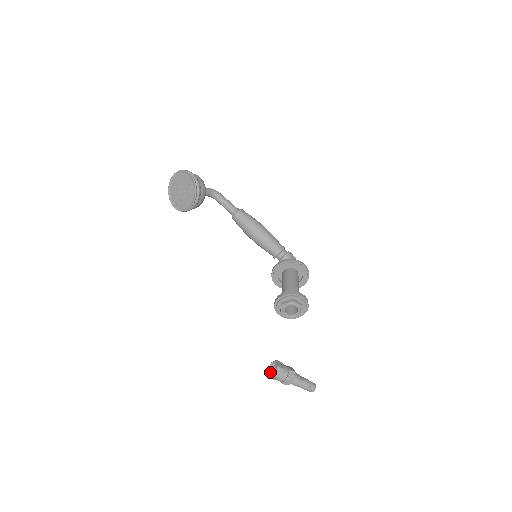
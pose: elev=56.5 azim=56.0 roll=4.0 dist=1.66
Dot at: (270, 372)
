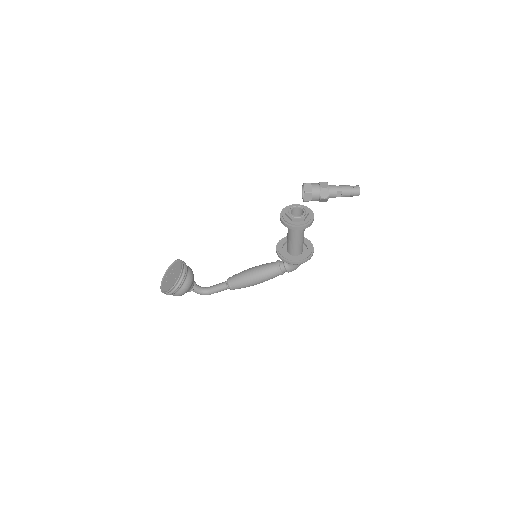
Dot at: (306, 198)
